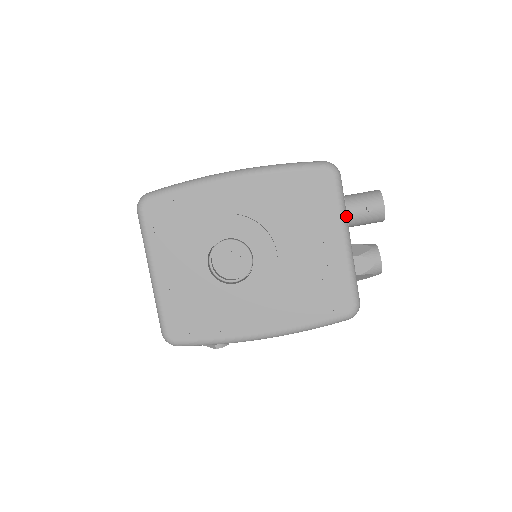
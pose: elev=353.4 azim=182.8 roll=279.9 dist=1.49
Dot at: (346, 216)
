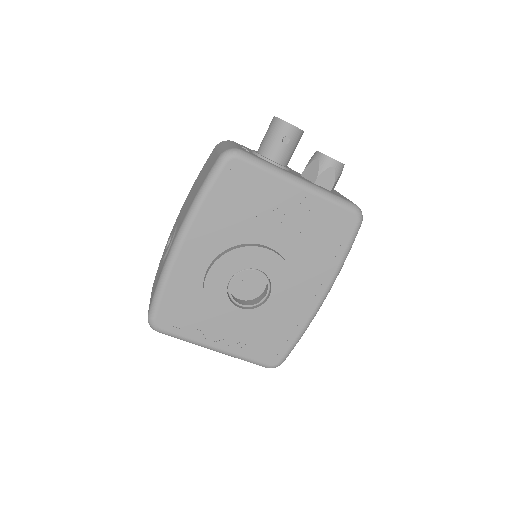
Dot at: (279, 170)
